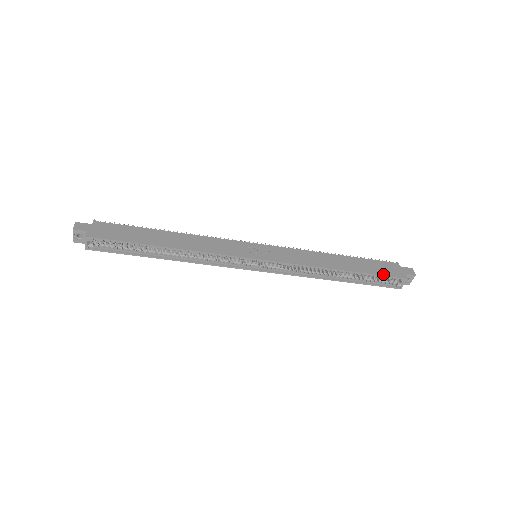
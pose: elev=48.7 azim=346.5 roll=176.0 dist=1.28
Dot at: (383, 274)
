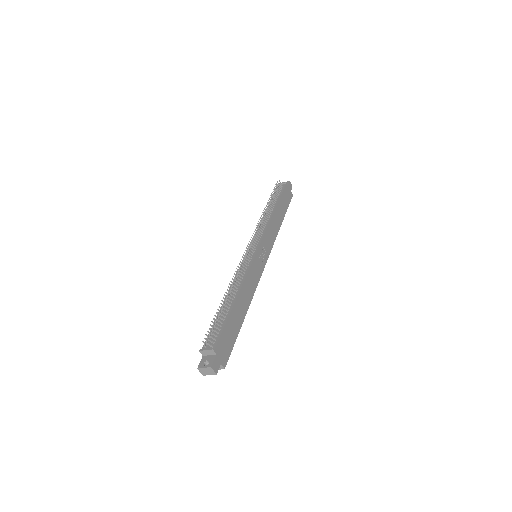
Dot at: occluded
